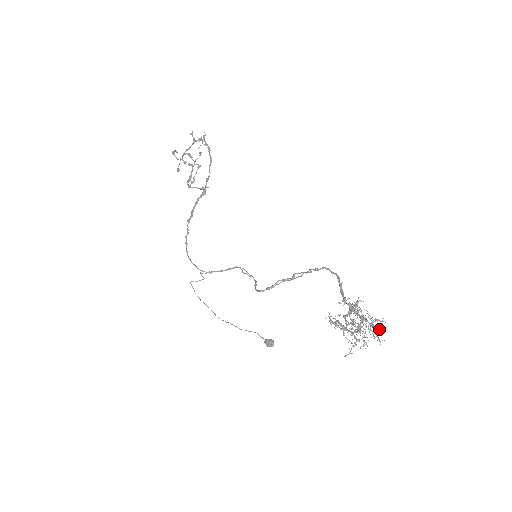
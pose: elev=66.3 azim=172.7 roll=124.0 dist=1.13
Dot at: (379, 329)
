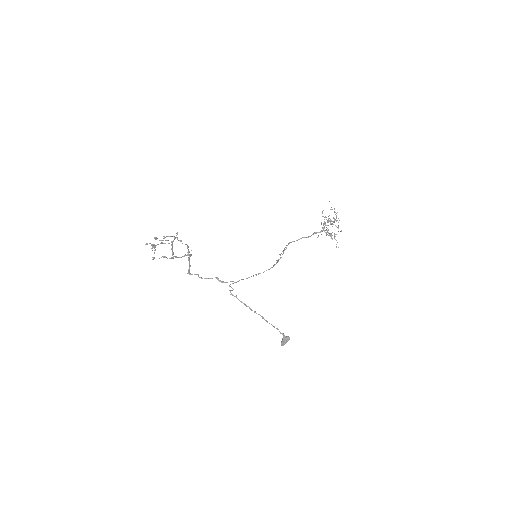
Dot at: (334, 234)
